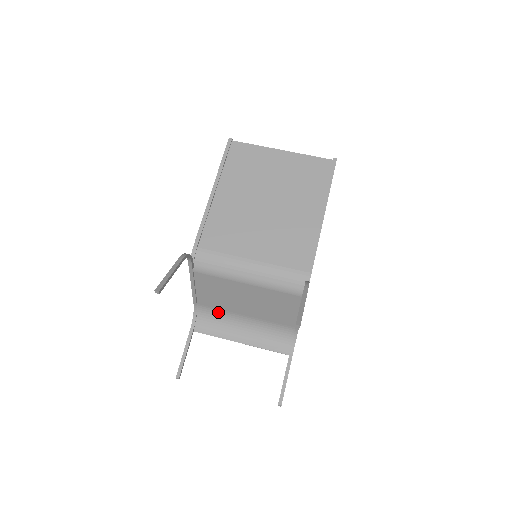
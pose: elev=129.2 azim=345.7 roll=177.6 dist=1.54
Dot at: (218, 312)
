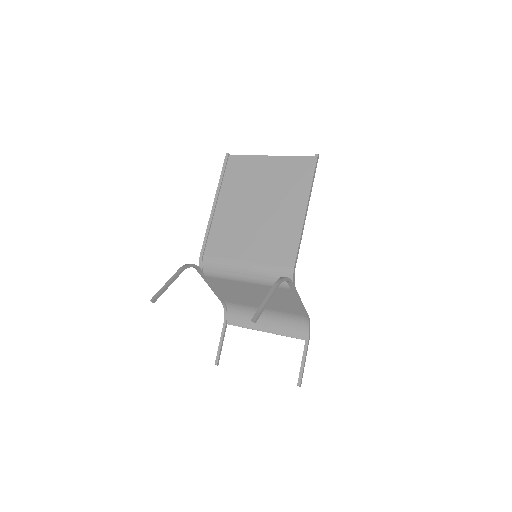
Dot at: (242, 306)
